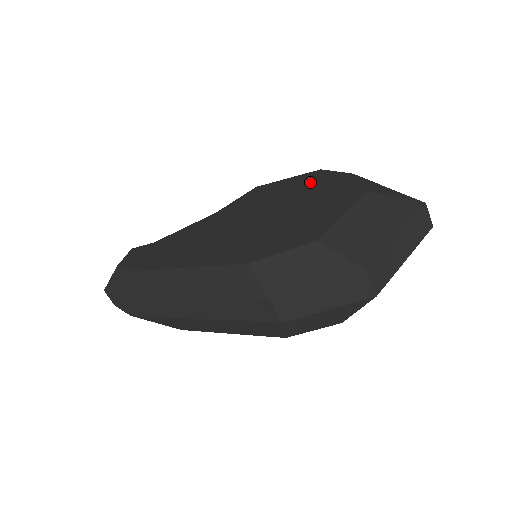
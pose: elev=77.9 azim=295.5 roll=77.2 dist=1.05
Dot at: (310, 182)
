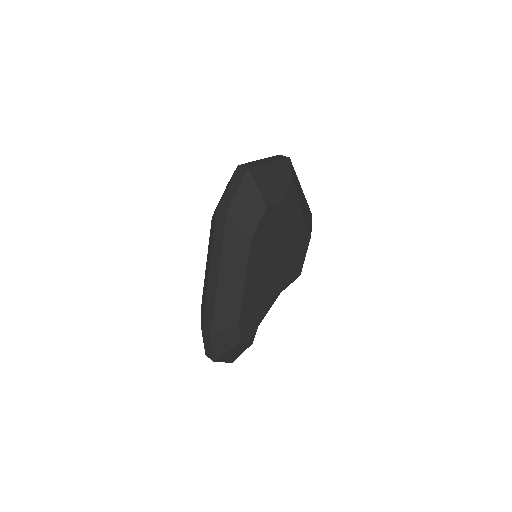
Dot at: occluded
